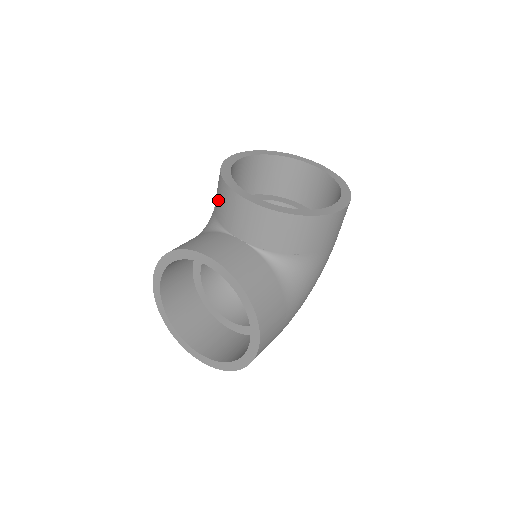
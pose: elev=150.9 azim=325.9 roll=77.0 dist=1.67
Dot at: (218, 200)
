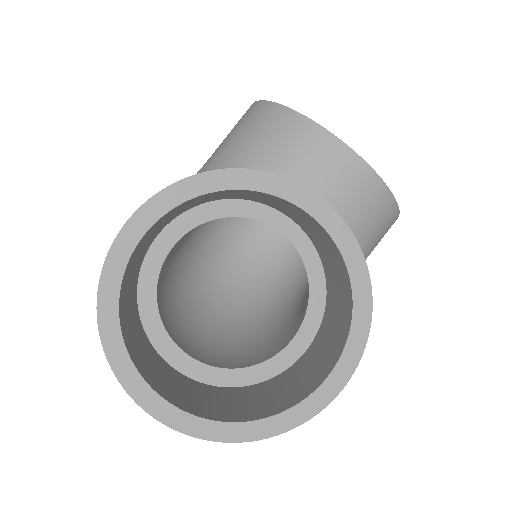
Dot at: (265, 140)
